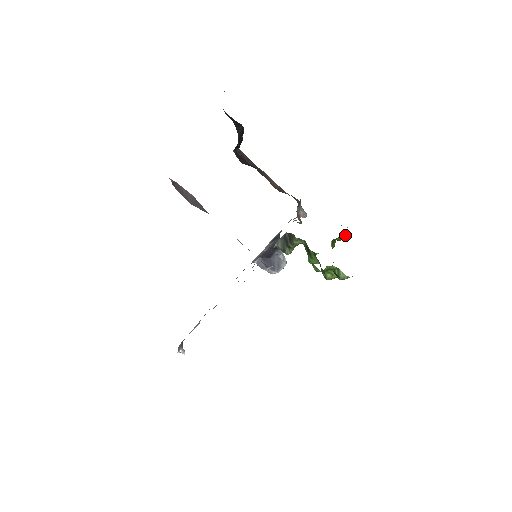
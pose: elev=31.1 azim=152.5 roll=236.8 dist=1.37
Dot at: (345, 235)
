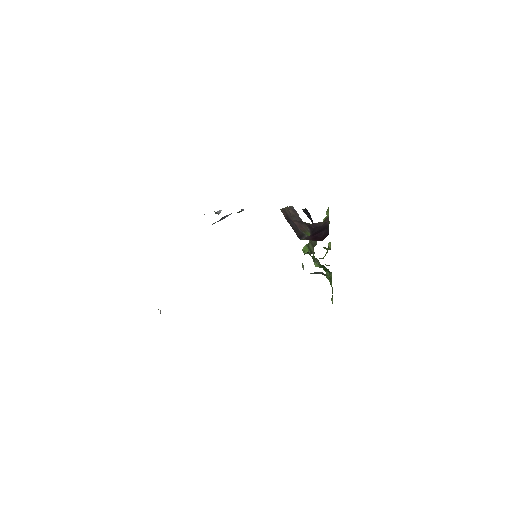
Dot at: occluded
